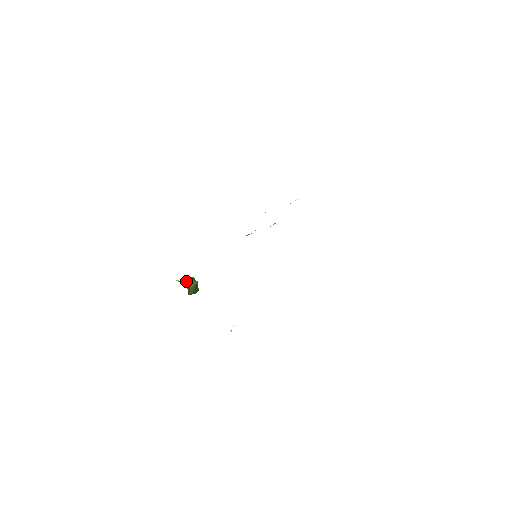
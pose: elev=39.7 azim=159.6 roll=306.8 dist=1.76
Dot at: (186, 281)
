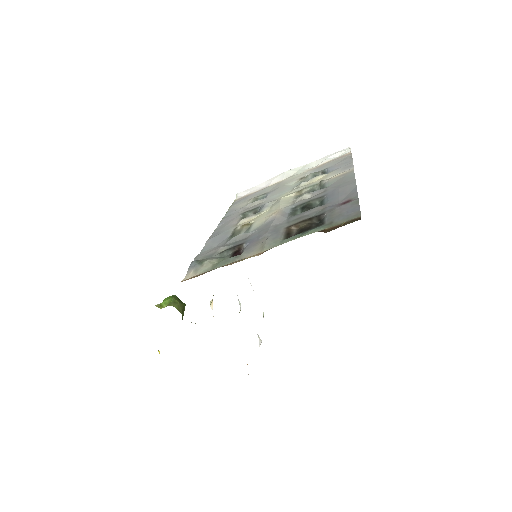
Dot at: (179, 308)
